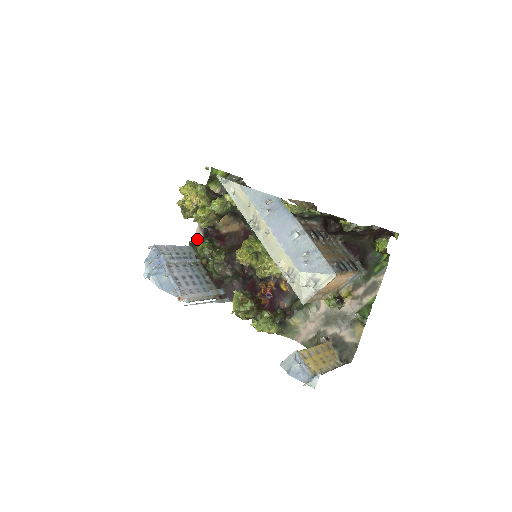
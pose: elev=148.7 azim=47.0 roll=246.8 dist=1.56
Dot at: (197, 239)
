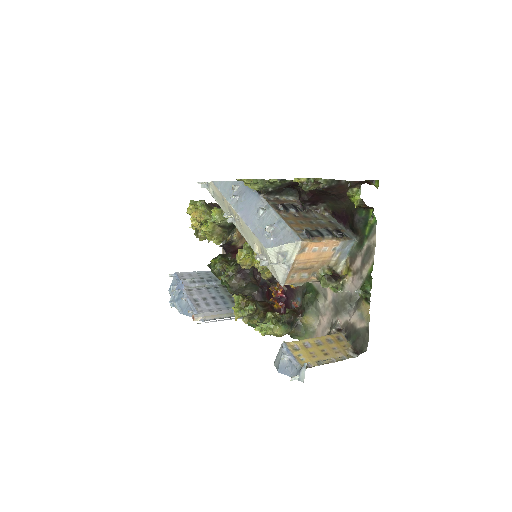
Dot at: occluded
